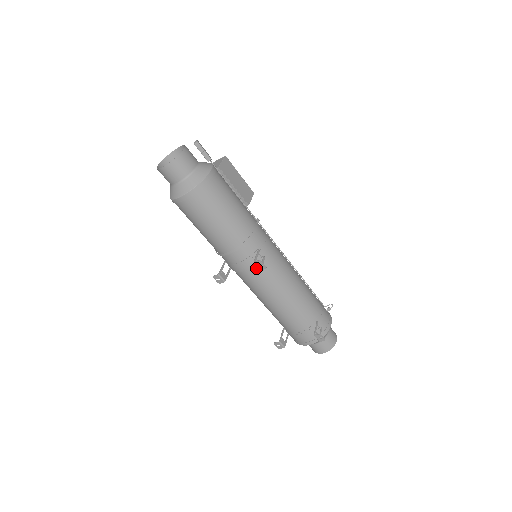
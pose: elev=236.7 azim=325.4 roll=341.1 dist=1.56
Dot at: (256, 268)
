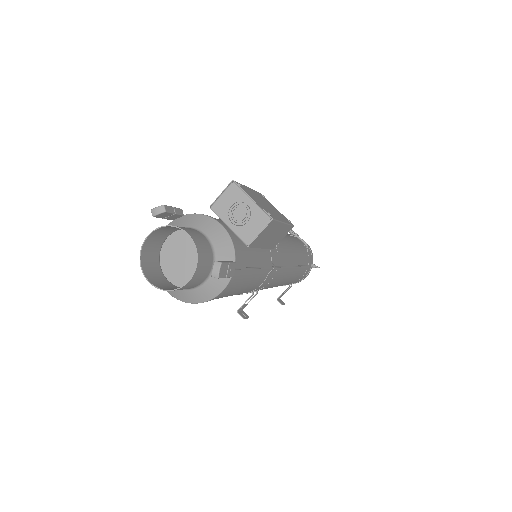
Dot at: occluded
